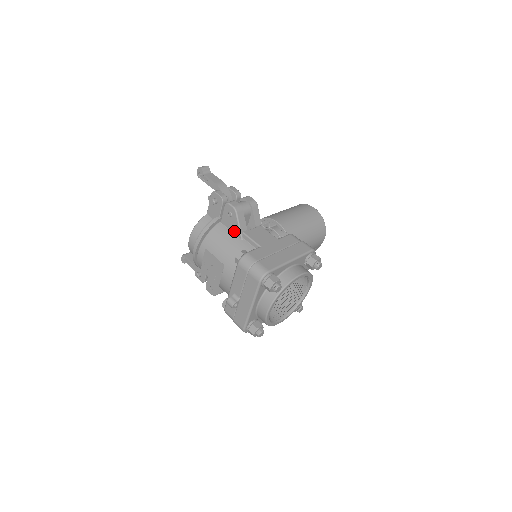
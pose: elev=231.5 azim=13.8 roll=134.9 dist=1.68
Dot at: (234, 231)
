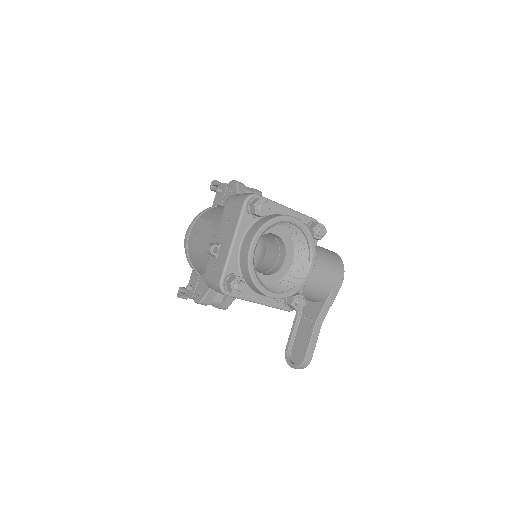
Dot at: occluded
